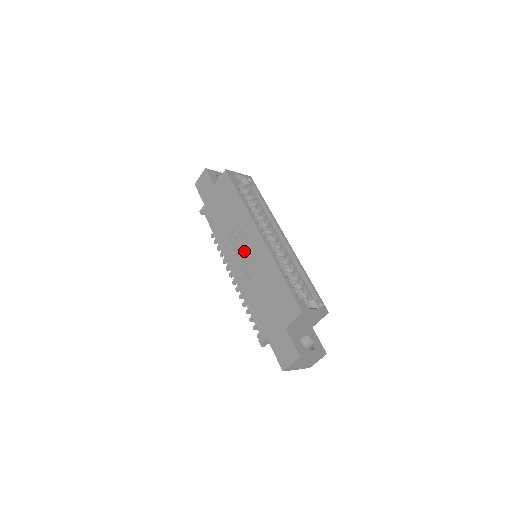
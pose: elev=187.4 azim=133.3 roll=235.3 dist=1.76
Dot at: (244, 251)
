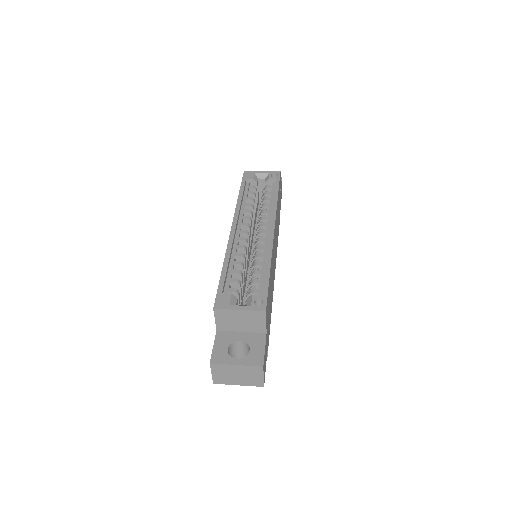
Dot at: occluded
